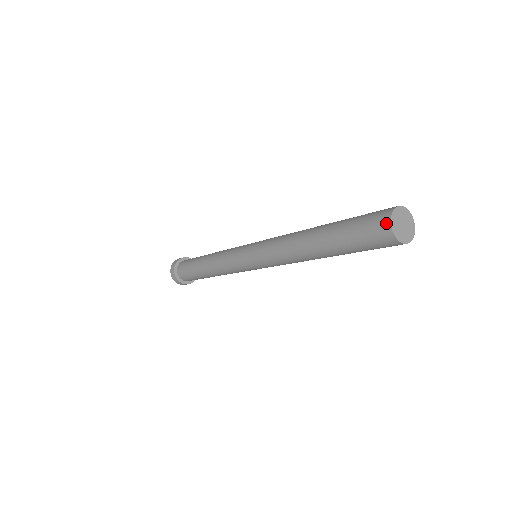
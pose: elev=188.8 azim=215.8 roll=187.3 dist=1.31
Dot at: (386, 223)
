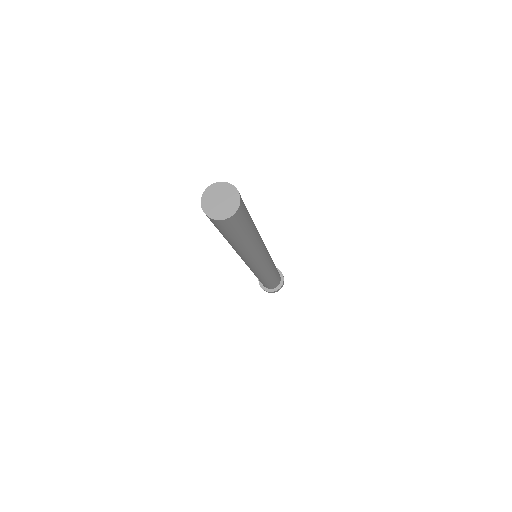
Dot at: (202, 206)
